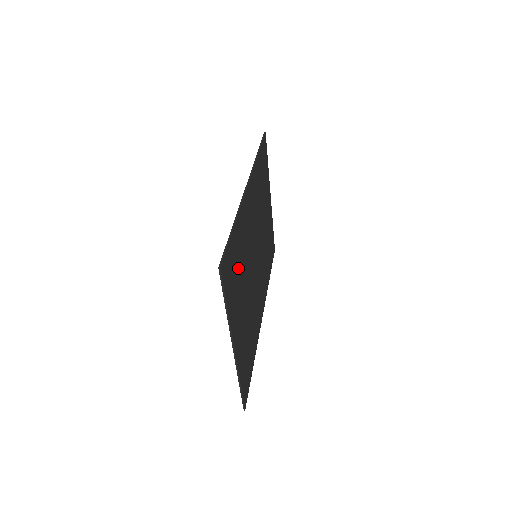
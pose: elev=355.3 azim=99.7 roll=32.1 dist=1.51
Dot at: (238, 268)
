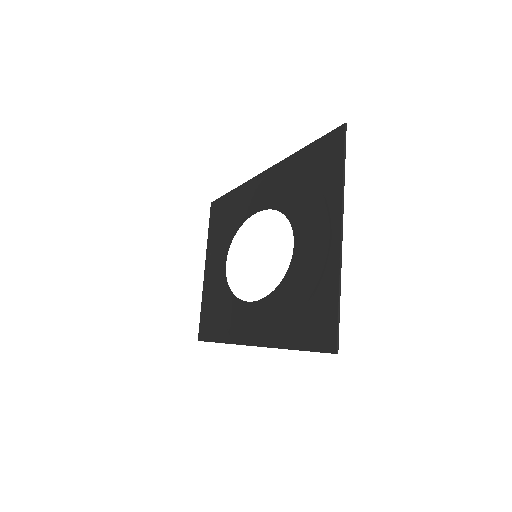
Dot at: (306, 189)
